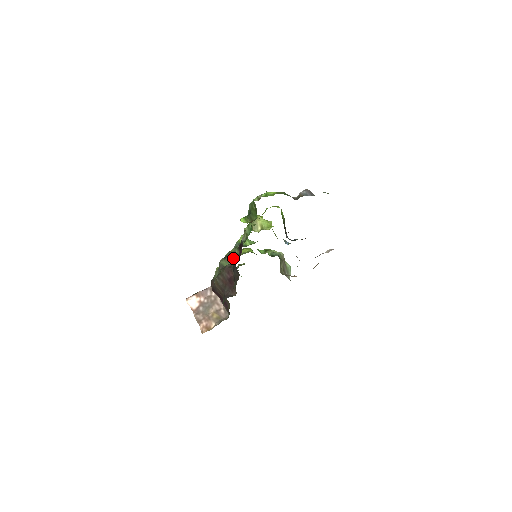
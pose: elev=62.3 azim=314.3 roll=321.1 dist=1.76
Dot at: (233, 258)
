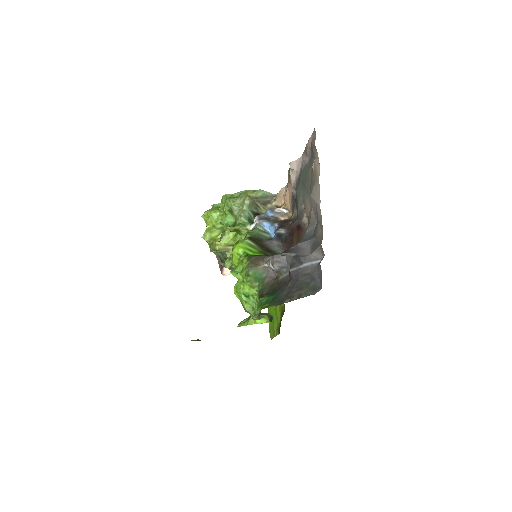
Dot at: occluded
